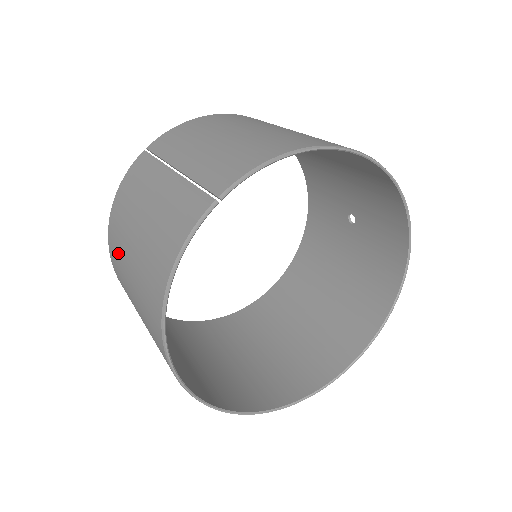
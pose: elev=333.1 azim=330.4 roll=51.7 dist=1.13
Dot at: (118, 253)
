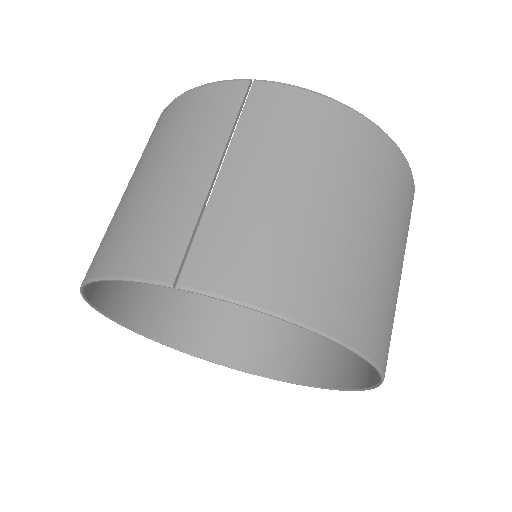
Dot at: (146, 147)
